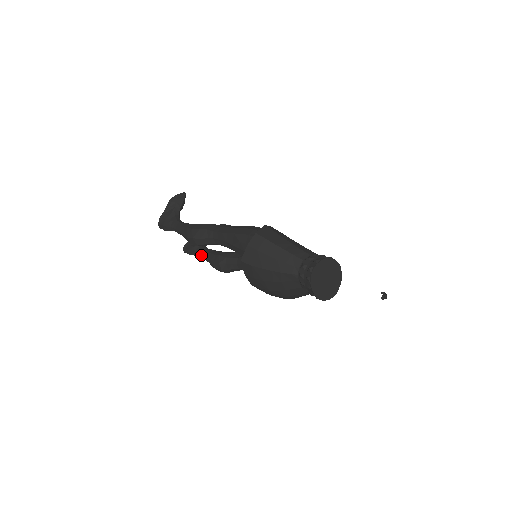
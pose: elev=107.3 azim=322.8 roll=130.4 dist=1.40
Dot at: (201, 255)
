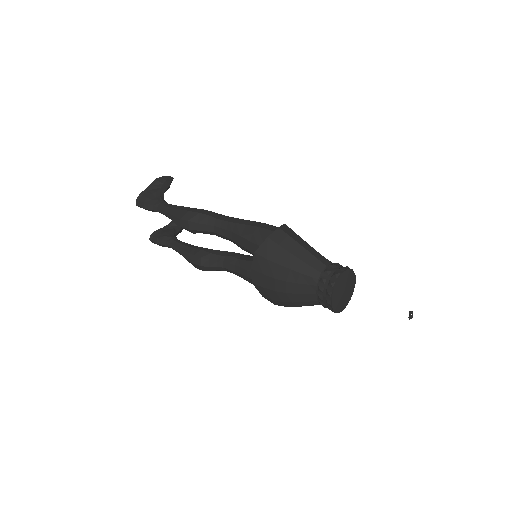
Dot at: (174, 246)
